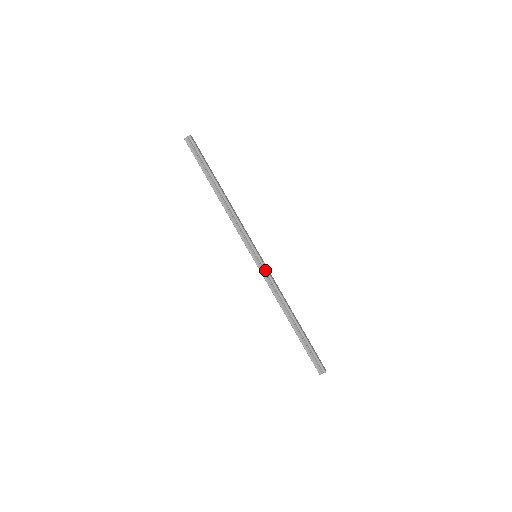
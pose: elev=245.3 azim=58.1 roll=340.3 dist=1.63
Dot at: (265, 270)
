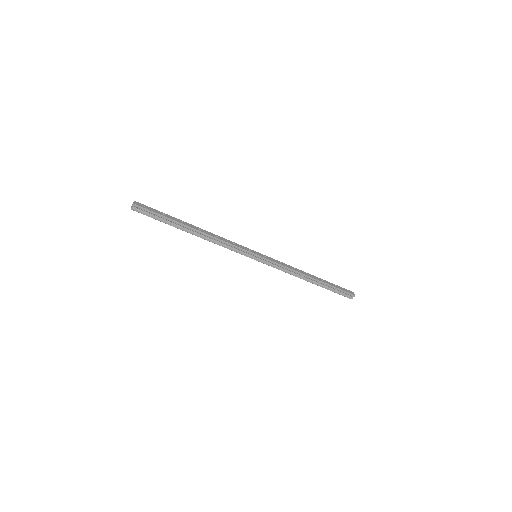
Dot at: (270, 262)
